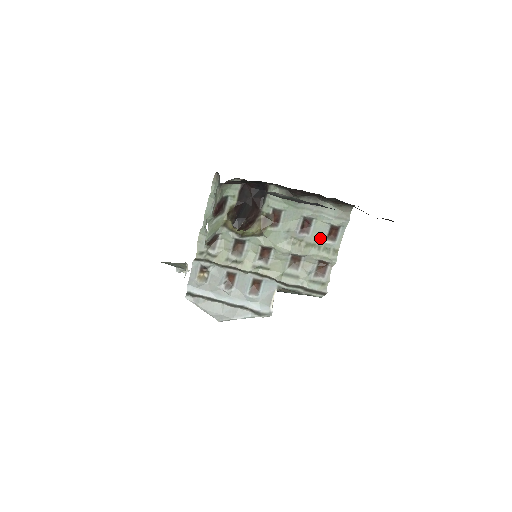
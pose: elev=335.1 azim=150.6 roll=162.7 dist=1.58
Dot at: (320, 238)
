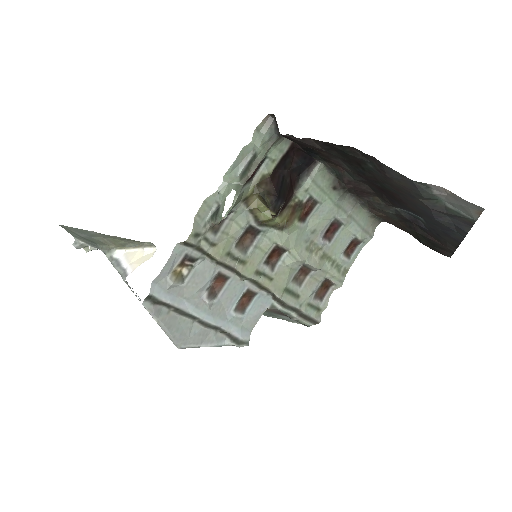
Dot at: (338, 251)
